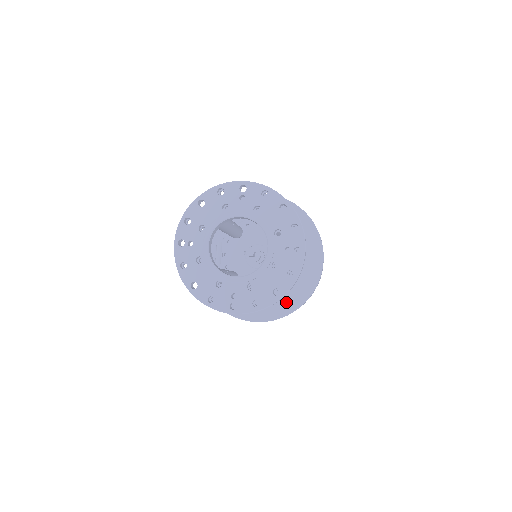
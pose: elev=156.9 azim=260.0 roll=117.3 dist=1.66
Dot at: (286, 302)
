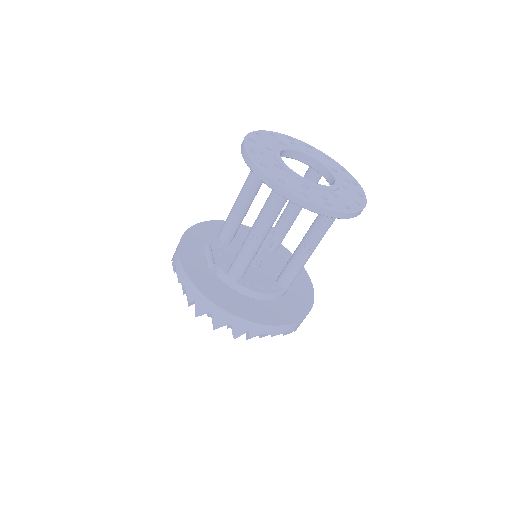
Dot at: (293, 308)
